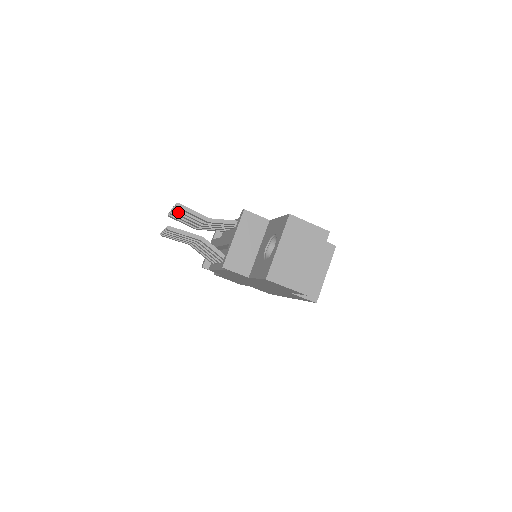
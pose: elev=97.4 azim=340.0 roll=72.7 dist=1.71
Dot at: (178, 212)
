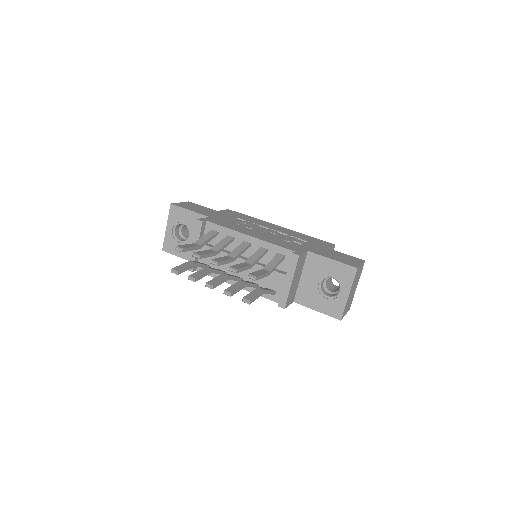
Dot at: (220, 263)
